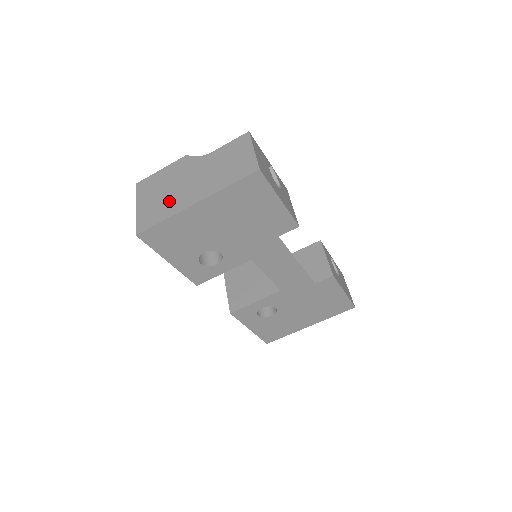
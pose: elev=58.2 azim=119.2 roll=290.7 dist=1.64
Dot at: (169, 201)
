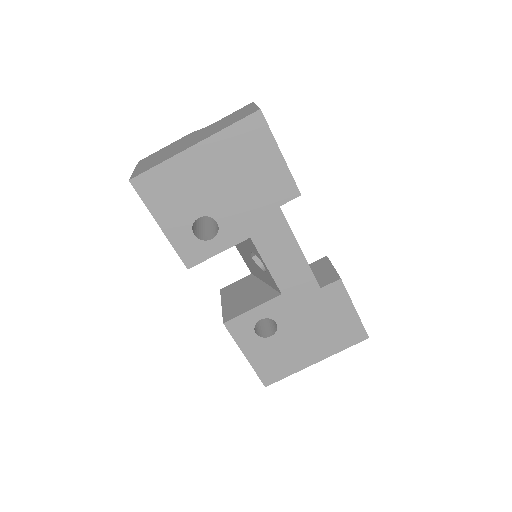
Dot at: (168, 154)
